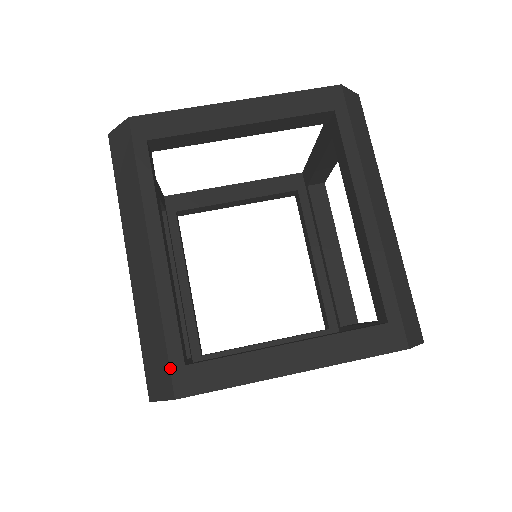
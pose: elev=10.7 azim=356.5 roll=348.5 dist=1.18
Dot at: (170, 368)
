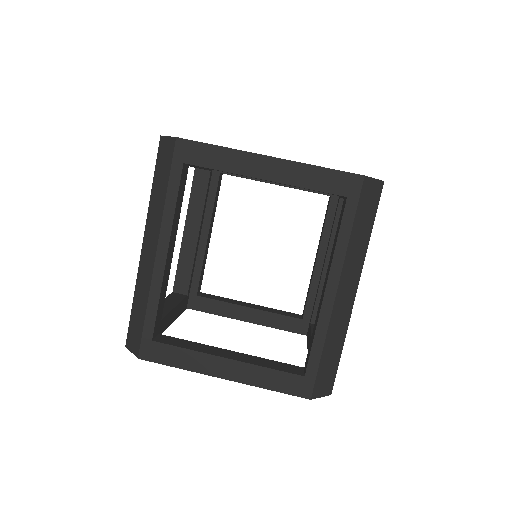
Dot at: (142, 338)
